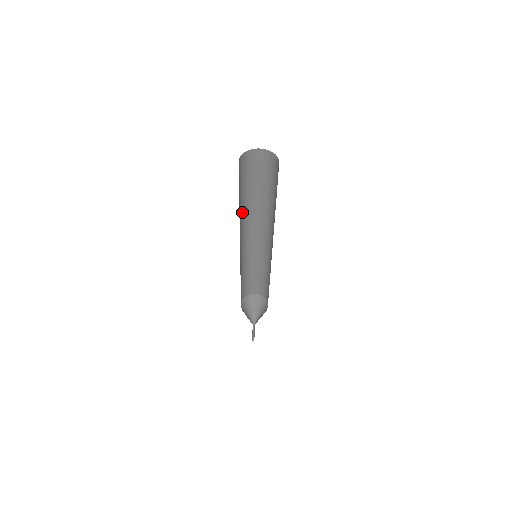
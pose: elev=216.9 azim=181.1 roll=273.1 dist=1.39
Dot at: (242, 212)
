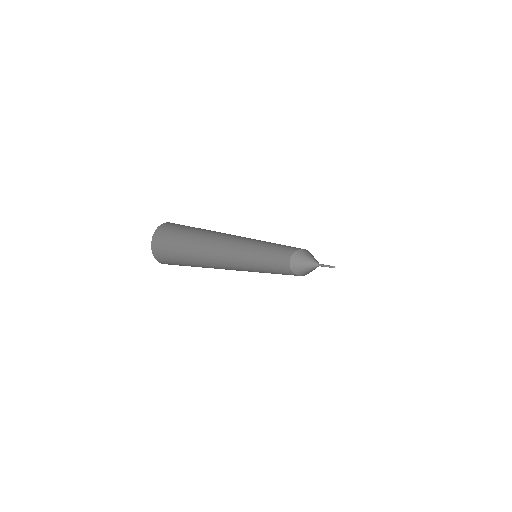
Dot at: (207, 248)
